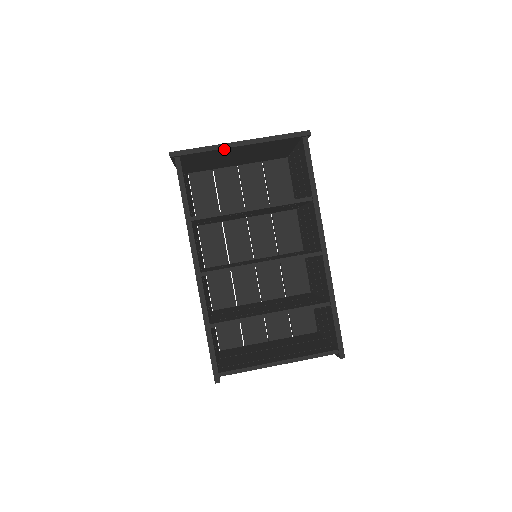
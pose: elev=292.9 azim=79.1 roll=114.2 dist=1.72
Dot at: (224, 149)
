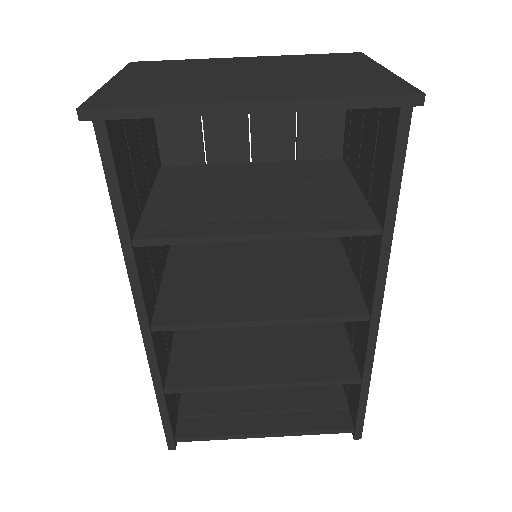
Dot at: (211, 111)
